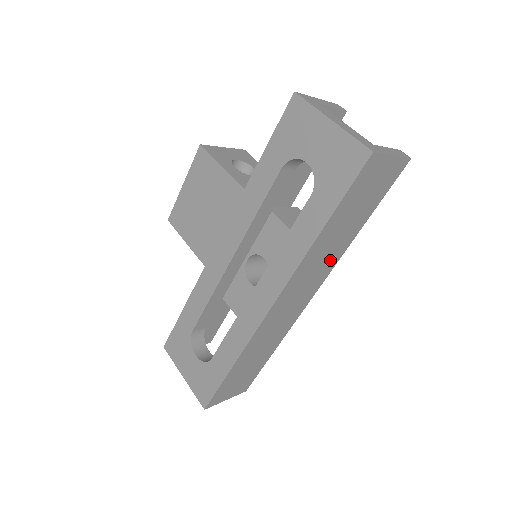
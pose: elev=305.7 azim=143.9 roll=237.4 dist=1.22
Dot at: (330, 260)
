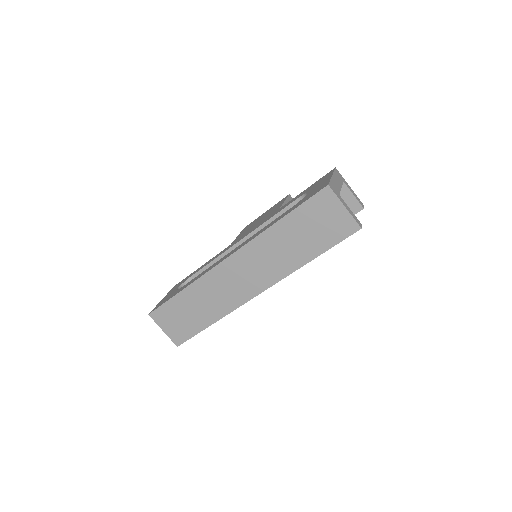
Dot at: (280, 266)
